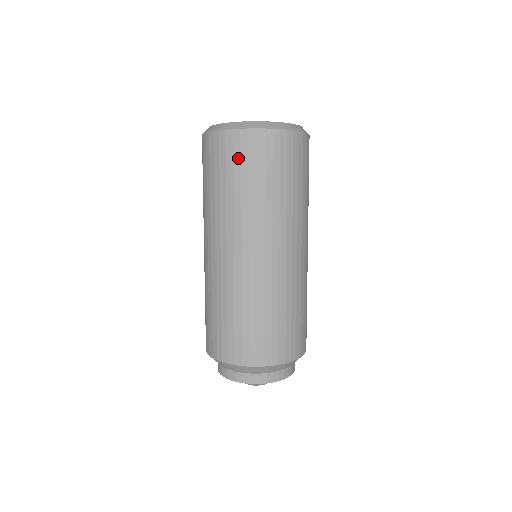
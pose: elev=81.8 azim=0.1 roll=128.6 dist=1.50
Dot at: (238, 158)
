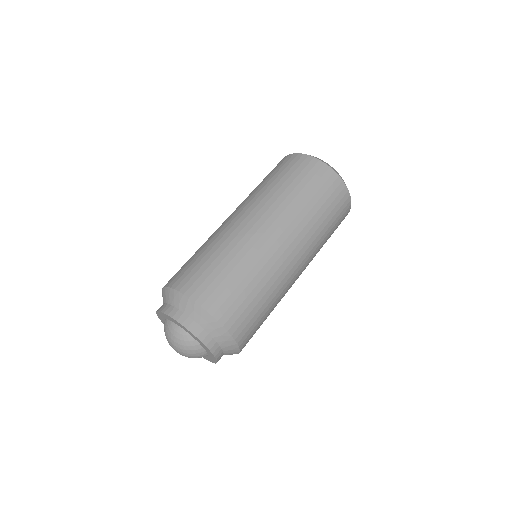
Dot at: (316, 180)
